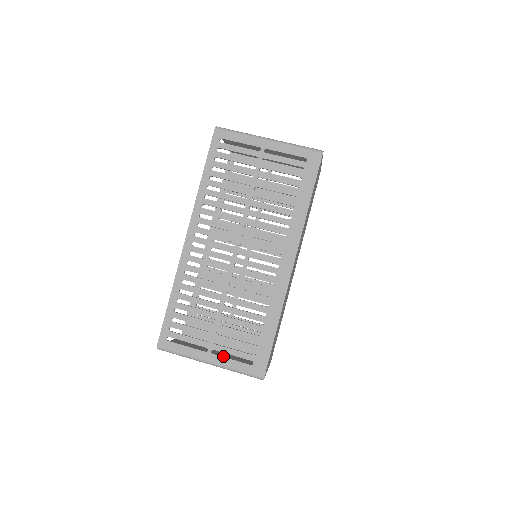
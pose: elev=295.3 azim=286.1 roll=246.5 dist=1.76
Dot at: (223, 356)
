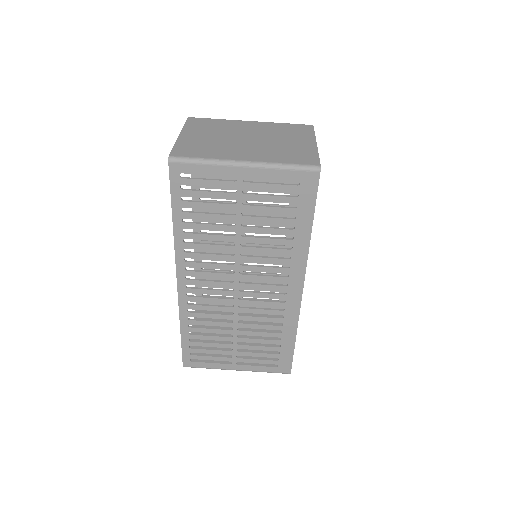
Dot at: occluded
